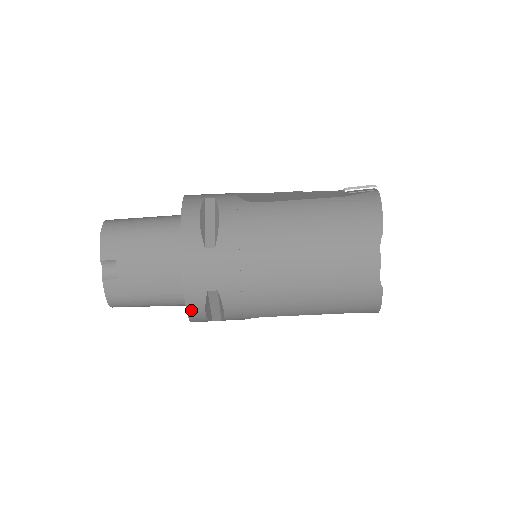
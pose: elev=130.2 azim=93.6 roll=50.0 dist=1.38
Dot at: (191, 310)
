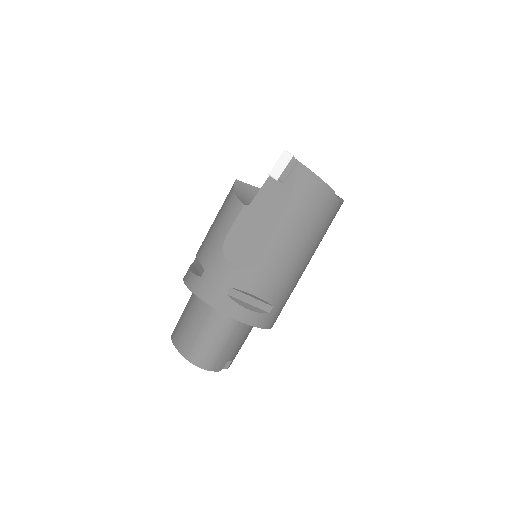
Dot at: occluded
